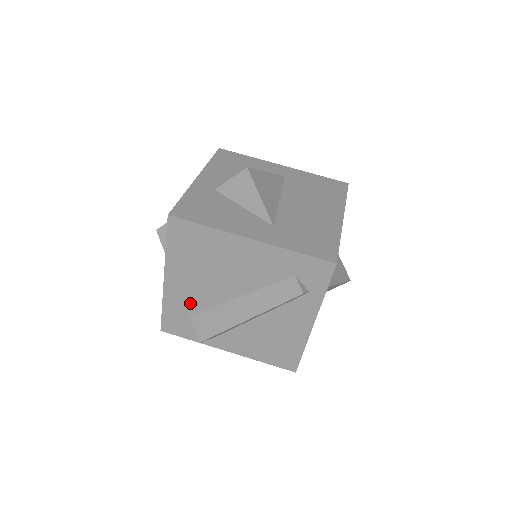
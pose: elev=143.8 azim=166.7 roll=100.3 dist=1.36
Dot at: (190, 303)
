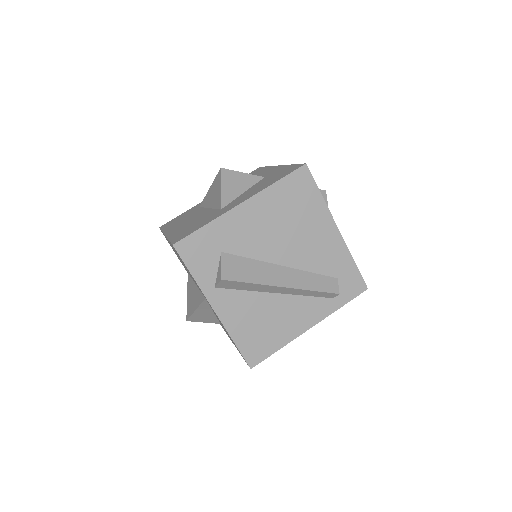
Dot at: (237, 240)
